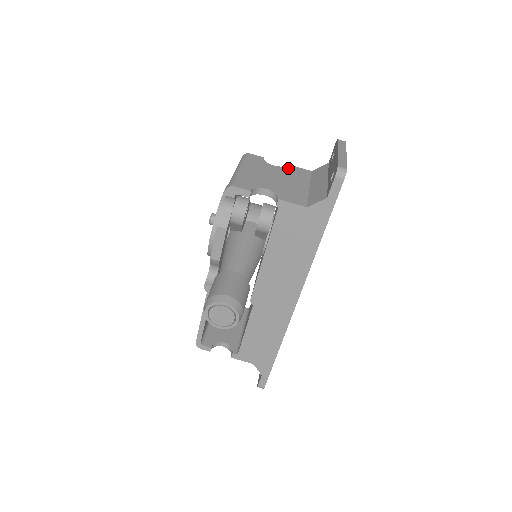
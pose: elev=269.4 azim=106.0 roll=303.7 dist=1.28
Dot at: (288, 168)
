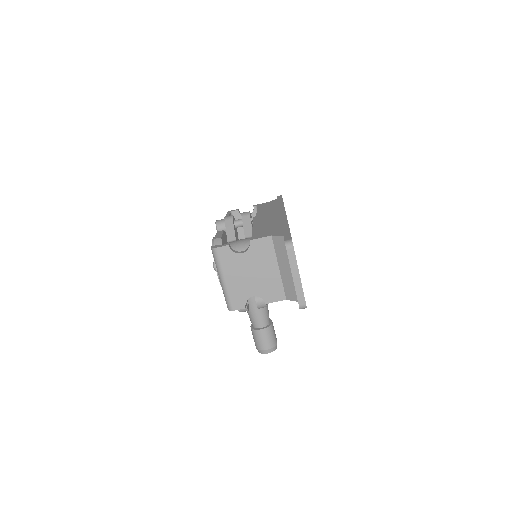
Dot at: (253, 248)
